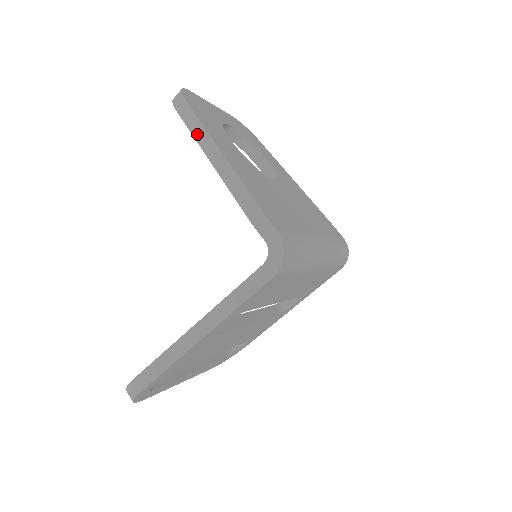
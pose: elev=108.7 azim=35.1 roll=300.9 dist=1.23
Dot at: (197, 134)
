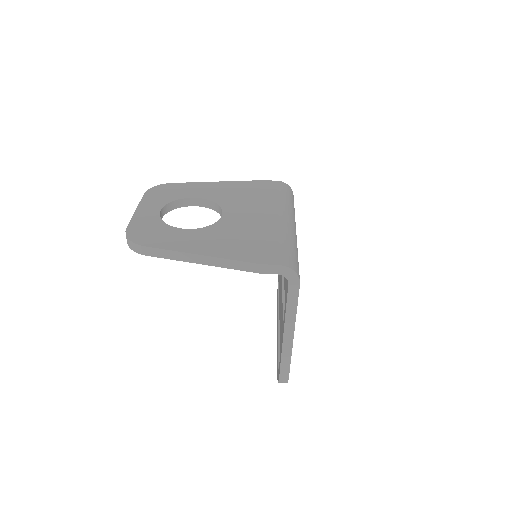
Dot at: (175, 257)
